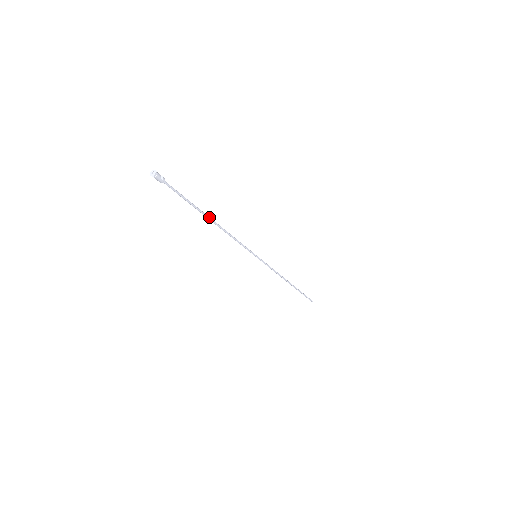
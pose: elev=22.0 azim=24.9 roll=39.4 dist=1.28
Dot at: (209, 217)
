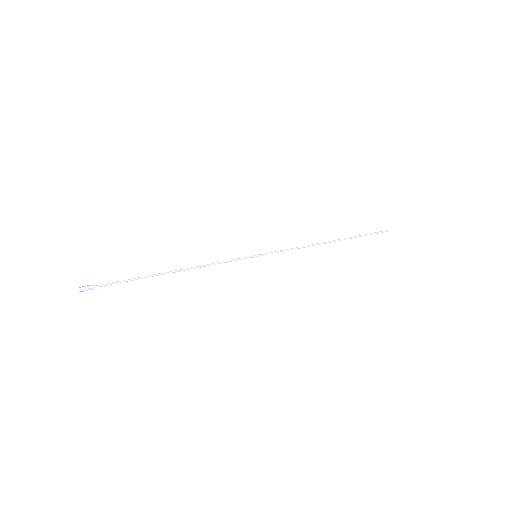
Dot at: occluded
